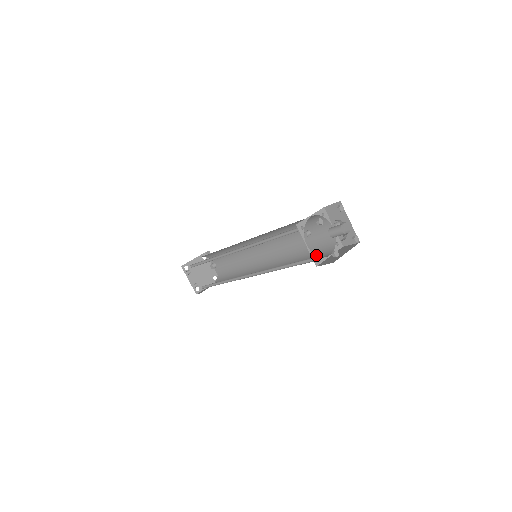
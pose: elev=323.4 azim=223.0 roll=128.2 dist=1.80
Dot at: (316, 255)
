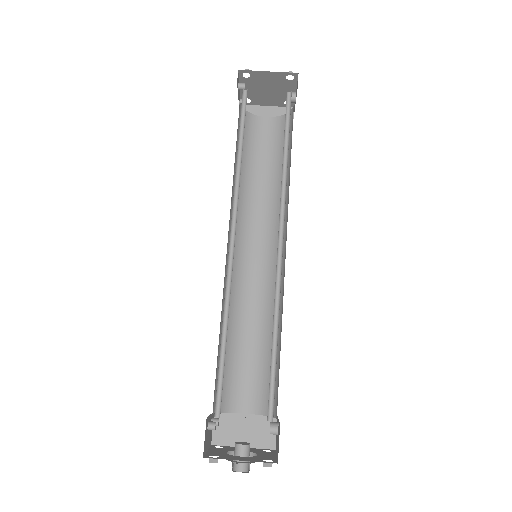
Dot at: (258, 378)
